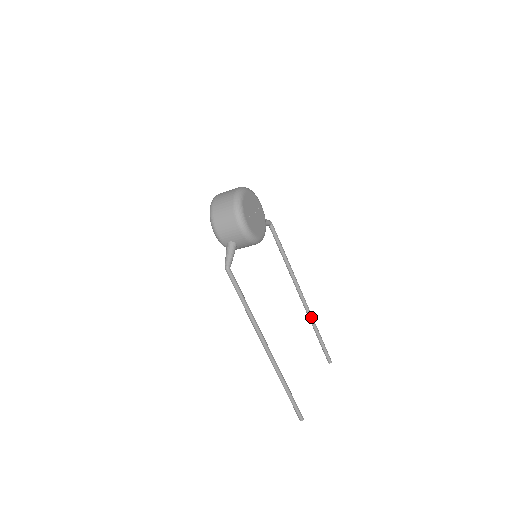
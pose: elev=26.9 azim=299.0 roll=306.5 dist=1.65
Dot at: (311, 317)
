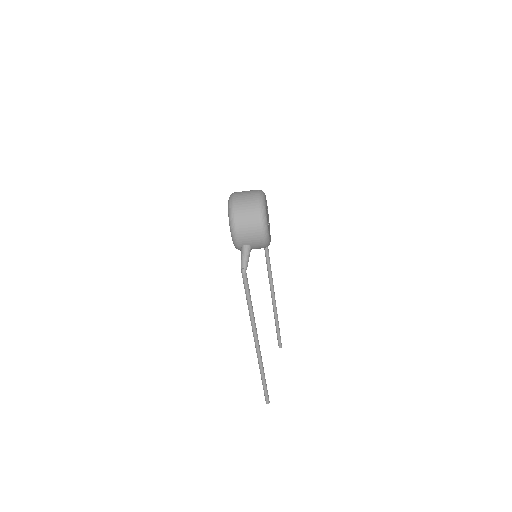
Dot at: (276, 308)
